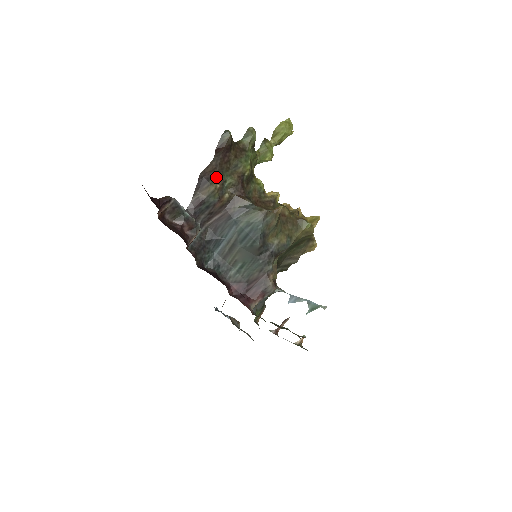
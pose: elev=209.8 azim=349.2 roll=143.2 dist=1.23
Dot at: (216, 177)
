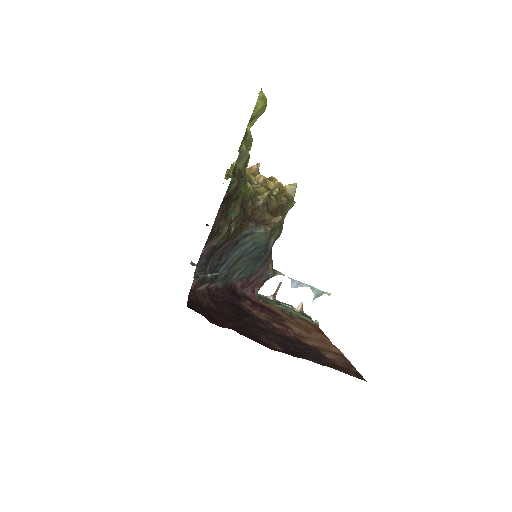
Dot at: (224, 222)
